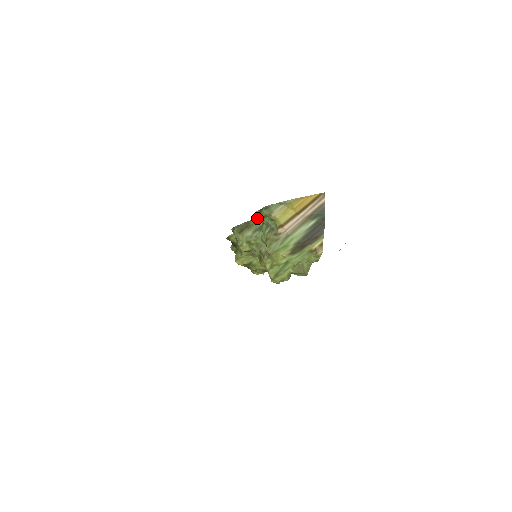
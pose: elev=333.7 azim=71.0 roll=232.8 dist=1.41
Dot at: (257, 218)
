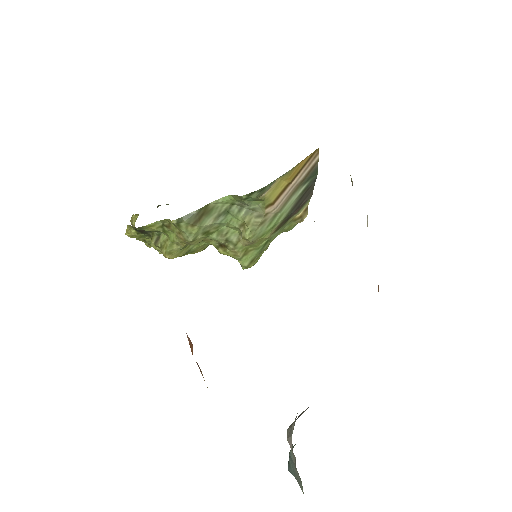
Dot at: (221, 199)
